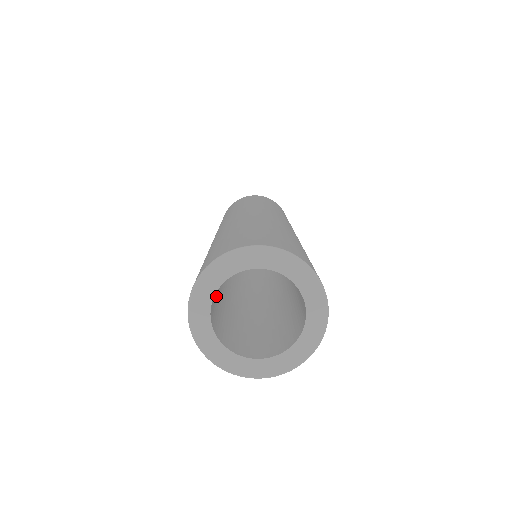
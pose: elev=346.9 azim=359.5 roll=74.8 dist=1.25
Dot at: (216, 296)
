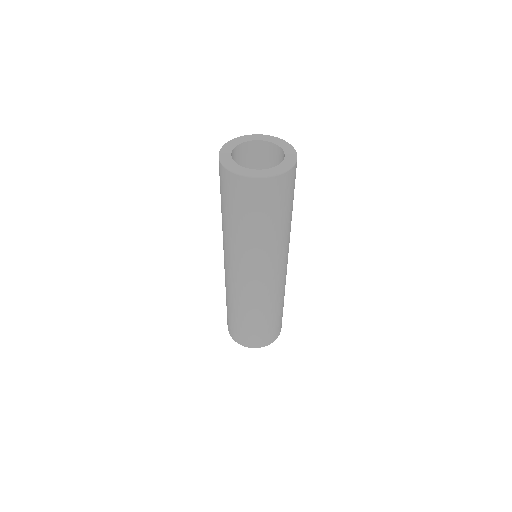
Dot at: occluded
